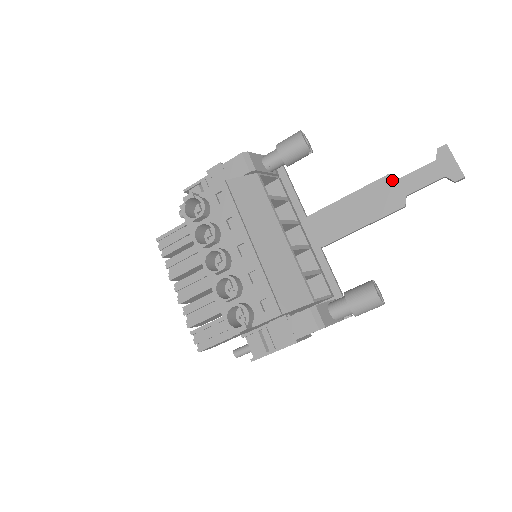
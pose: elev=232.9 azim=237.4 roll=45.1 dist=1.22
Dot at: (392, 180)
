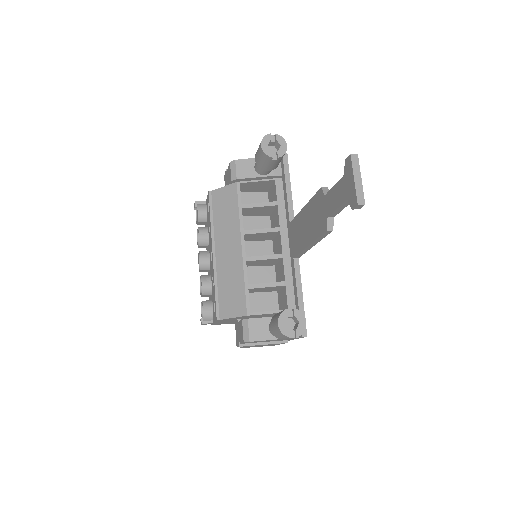
Dot at: (322, 195)
